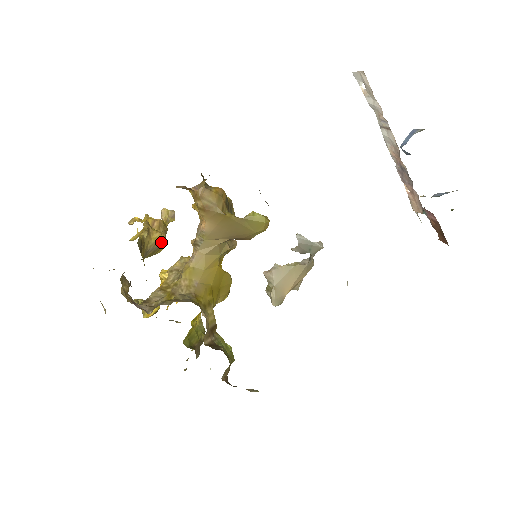
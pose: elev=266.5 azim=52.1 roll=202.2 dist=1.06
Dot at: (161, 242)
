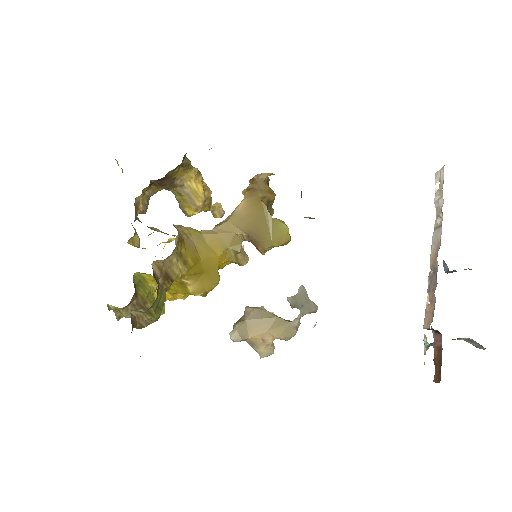
Dot at: (197, 201)
